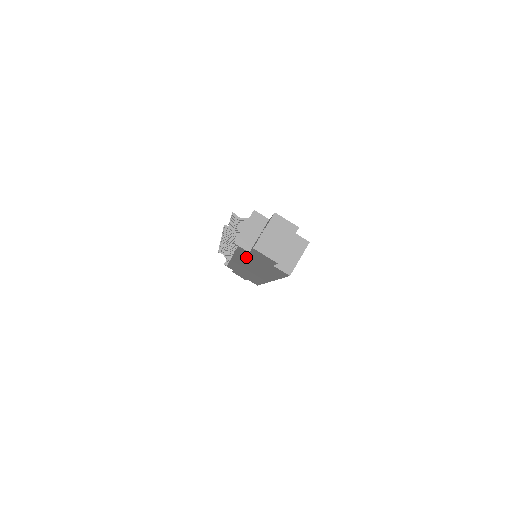
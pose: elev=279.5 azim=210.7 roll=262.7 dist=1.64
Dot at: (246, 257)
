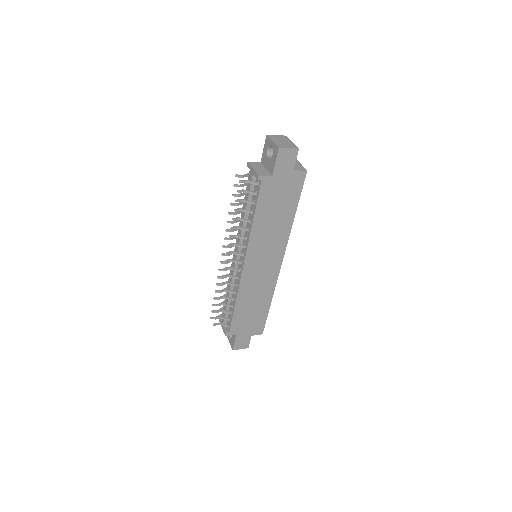
Dot at: (265, 208)
